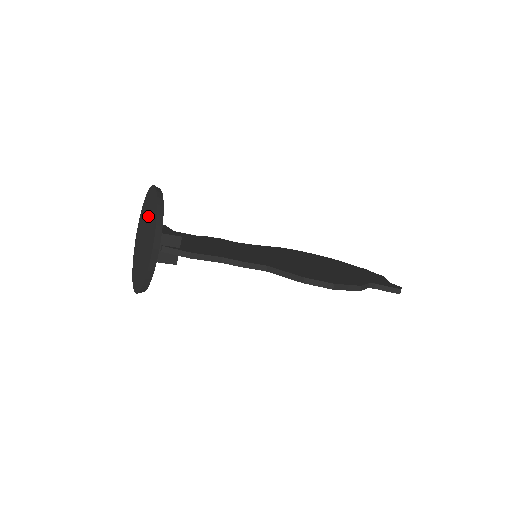
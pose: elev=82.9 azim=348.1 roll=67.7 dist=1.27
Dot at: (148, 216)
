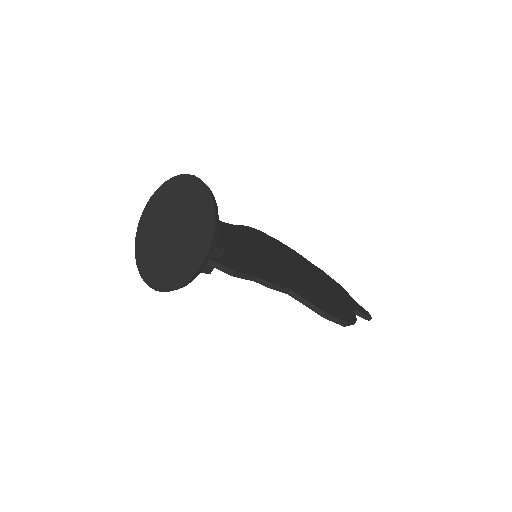
Dot at: (186, 211)
